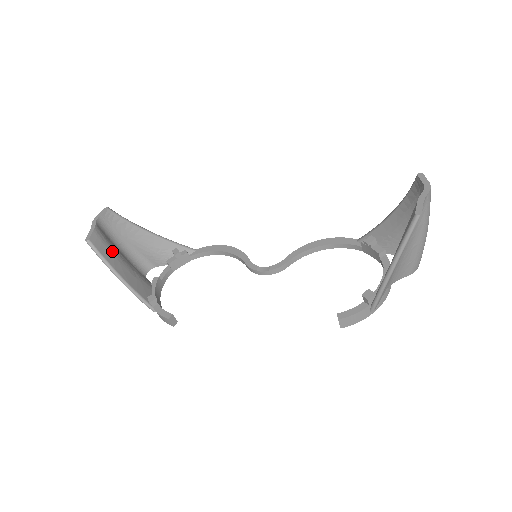
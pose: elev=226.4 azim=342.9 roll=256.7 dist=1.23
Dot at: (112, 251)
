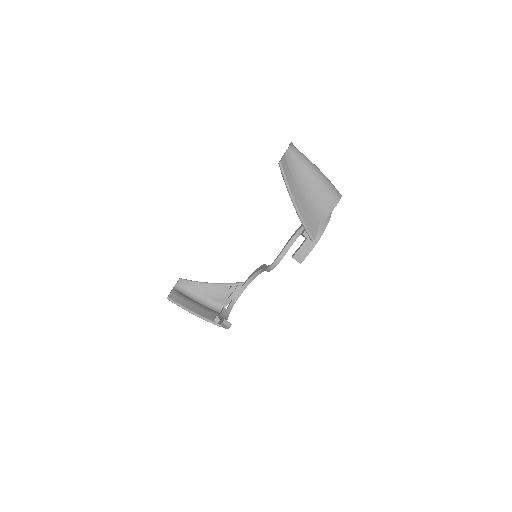
Dot at: (185, 300)
